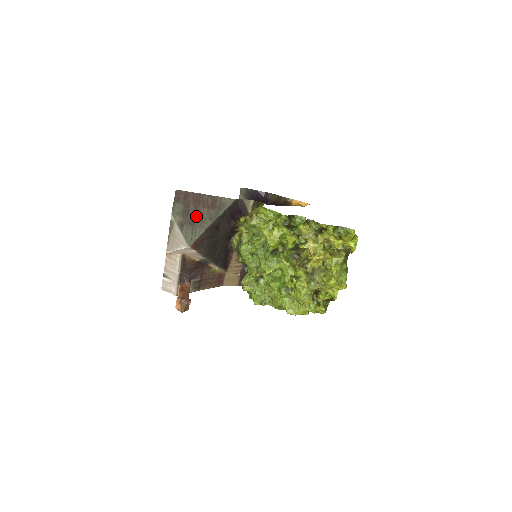
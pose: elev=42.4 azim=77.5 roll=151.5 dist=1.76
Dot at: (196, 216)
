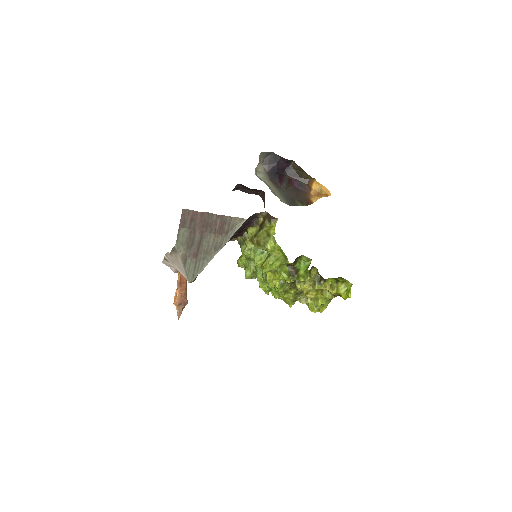
Dot at: (201, 246)
